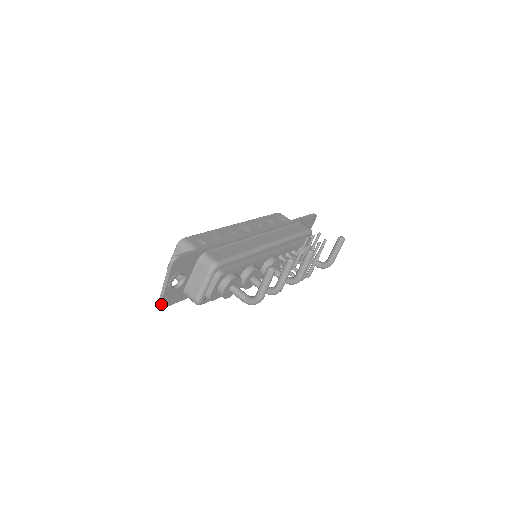
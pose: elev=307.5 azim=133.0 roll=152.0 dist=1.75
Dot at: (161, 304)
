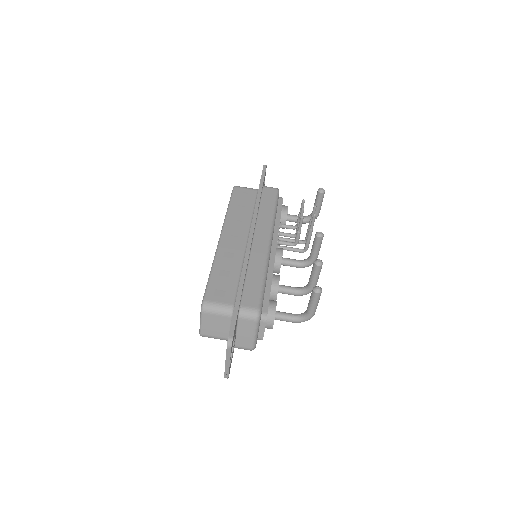
Dot at: (228, 377)
